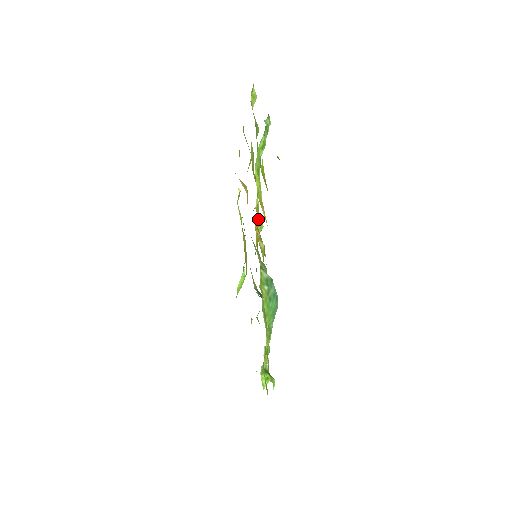
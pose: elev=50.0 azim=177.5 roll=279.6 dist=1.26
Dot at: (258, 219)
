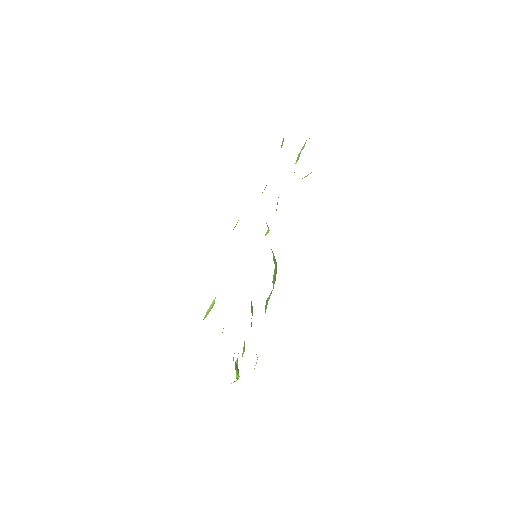
Dot at: occluded
